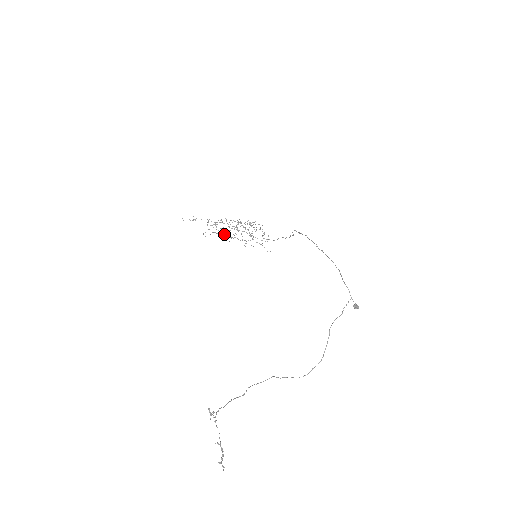
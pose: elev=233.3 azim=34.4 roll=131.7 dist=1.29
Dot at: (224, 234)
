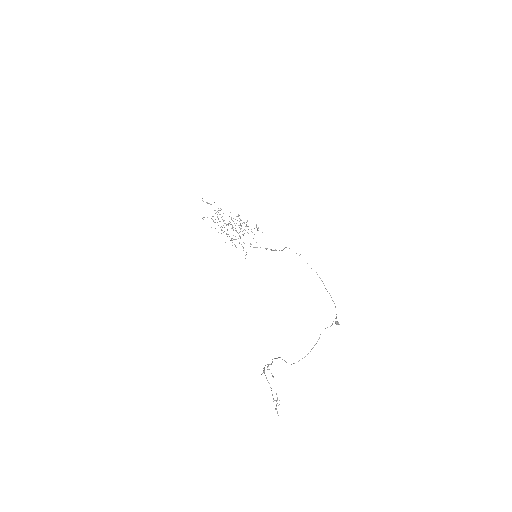
Dot at: occluded
